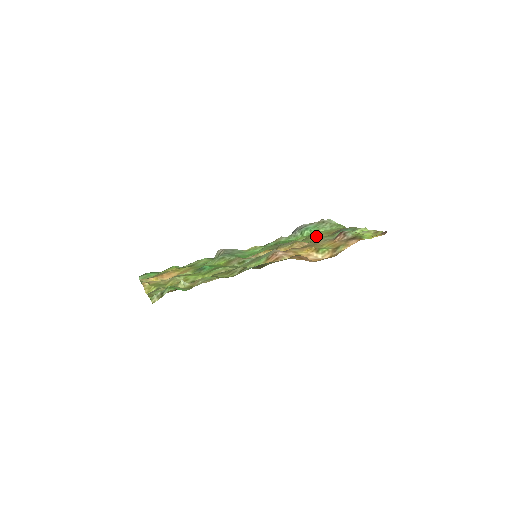
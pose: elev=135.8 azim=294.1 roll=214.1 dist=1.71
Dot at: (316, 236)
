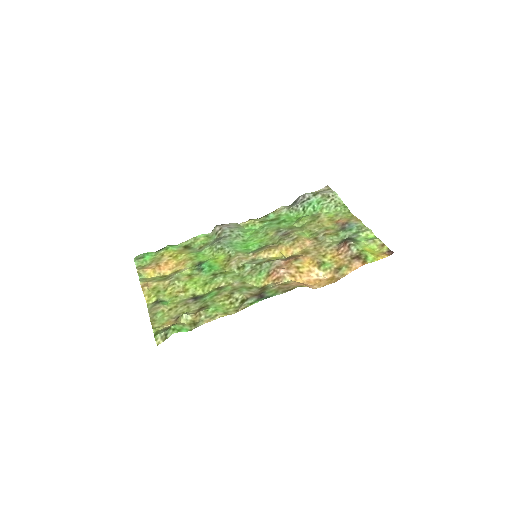
Dot at: (319, 224)
